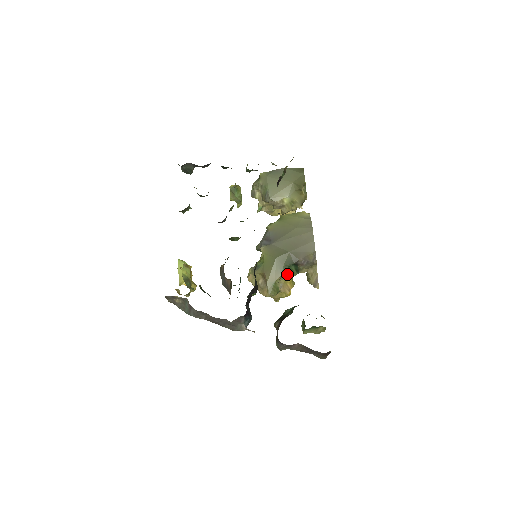
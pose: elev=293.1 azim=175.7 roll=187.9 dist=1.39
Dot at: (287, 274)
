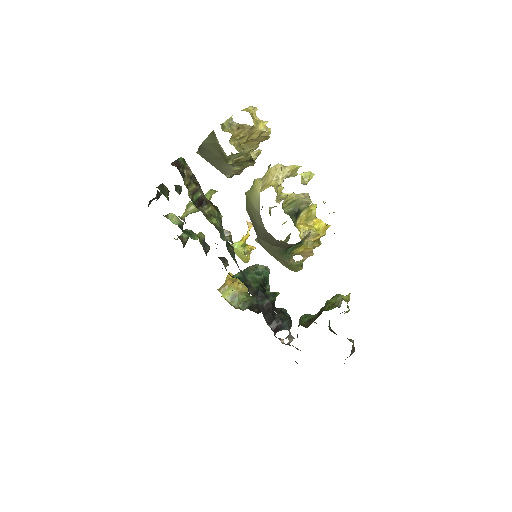
Dot at: (293, 252)
